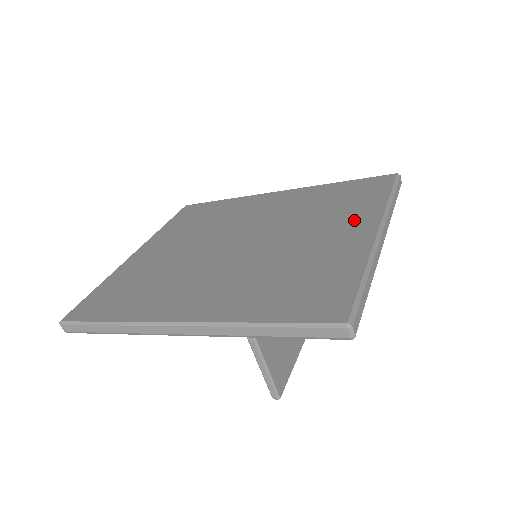
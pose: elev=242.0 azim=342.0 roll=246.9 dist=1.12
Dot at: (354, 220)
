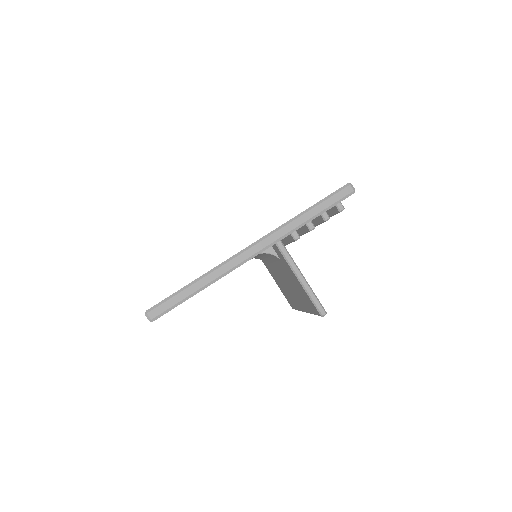
Dot at: occluded
